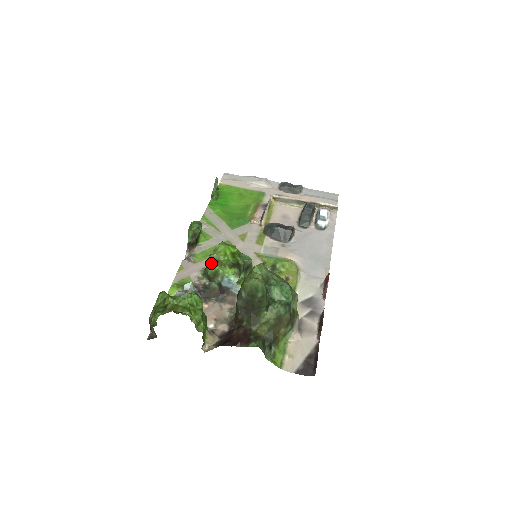
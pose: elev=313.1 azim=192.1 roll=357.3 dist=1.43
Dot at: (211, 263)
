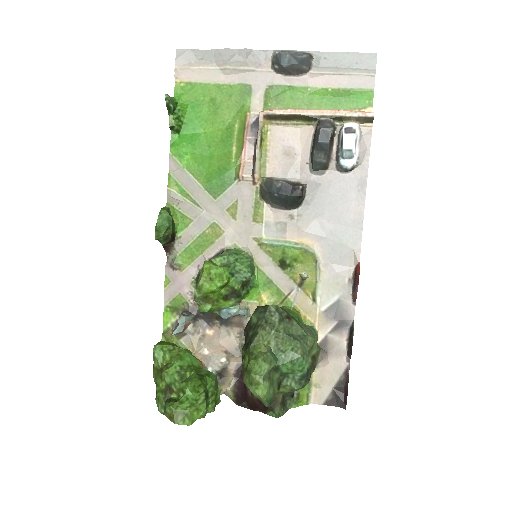
Dot at: (199, 303)
